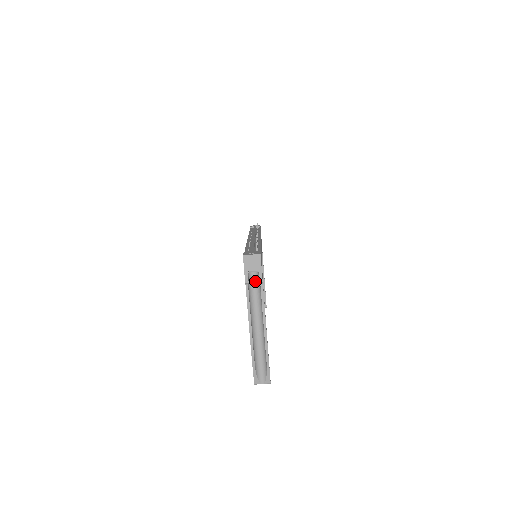
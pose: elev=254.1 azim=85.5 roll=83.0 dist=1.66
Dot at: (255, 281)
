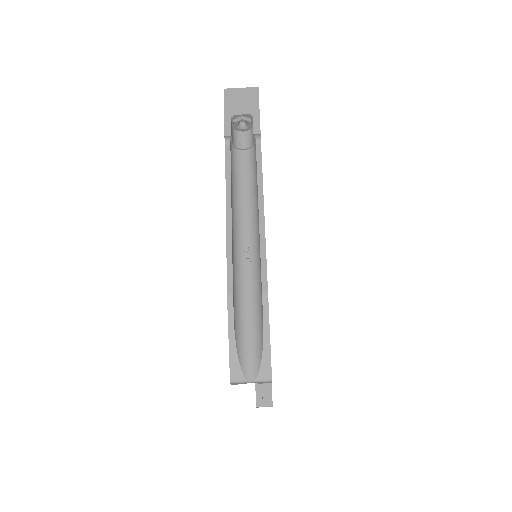
Dot at: (246, 151)
